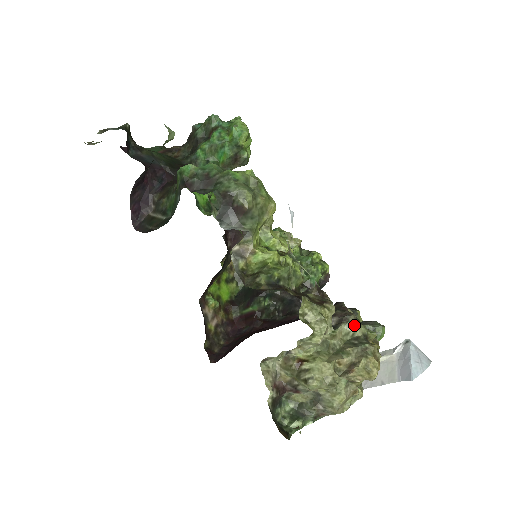
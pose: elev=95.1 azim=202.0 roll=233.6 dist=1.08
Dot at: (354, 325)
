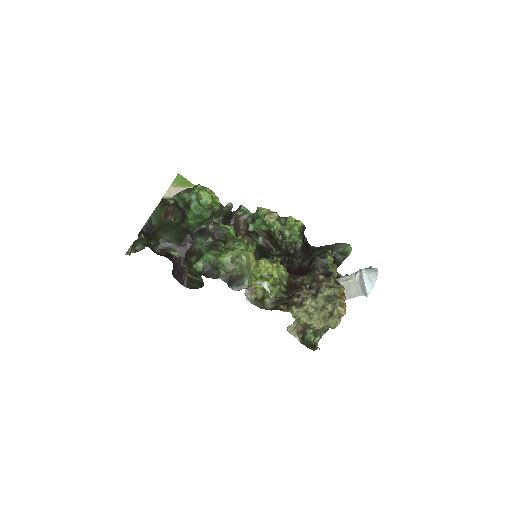
Dot at: (325, 292)
